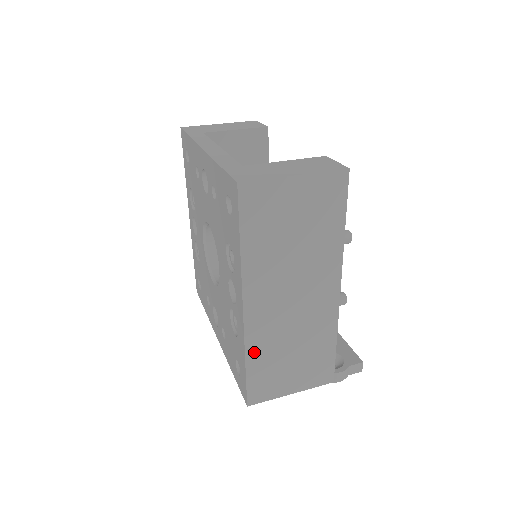
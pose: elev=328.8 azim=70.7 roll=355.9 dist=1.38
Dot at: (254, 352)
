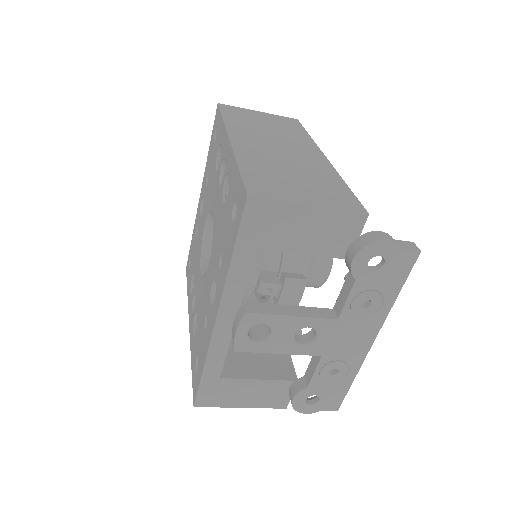
Dot at: (246, 162)
